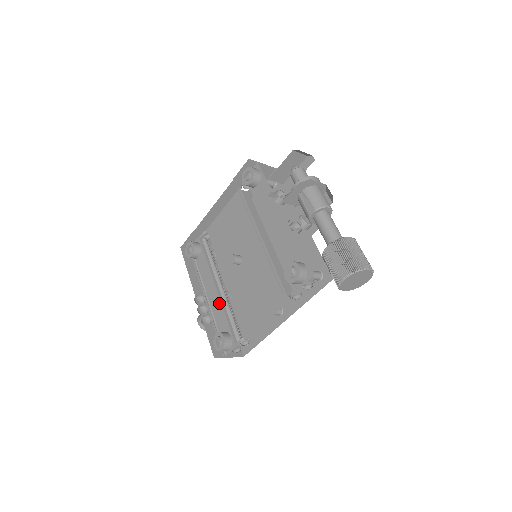
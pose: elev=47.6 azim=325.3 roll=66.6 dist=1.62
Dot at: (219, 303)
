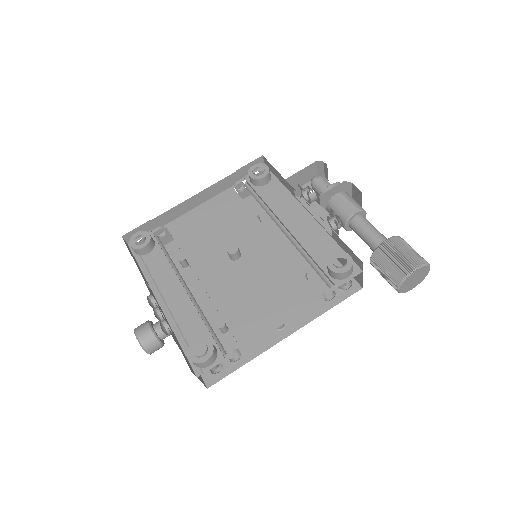
Dot at: (190, 306)
